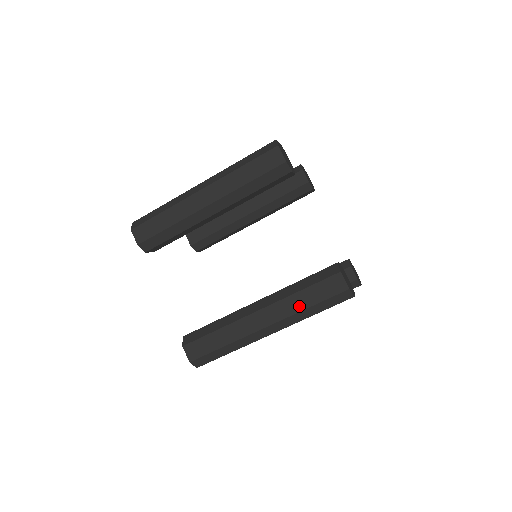
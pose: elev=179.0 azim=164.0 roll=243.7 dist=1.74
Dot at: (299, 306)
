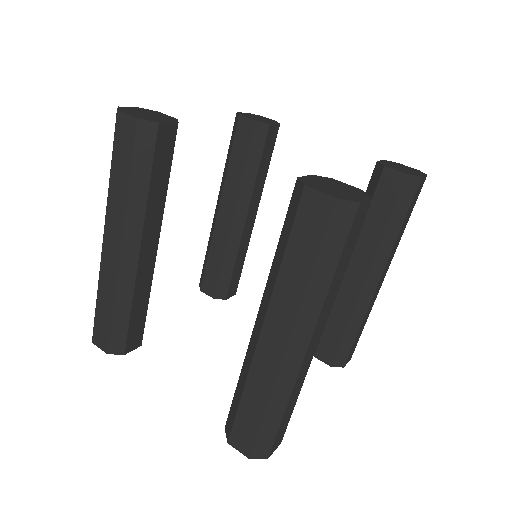
Dot at: (298, 283)
